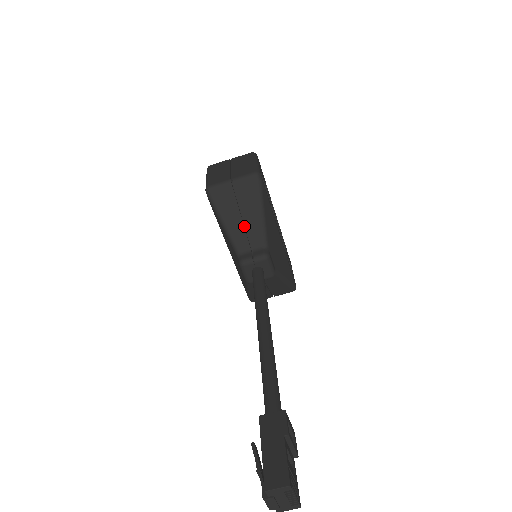
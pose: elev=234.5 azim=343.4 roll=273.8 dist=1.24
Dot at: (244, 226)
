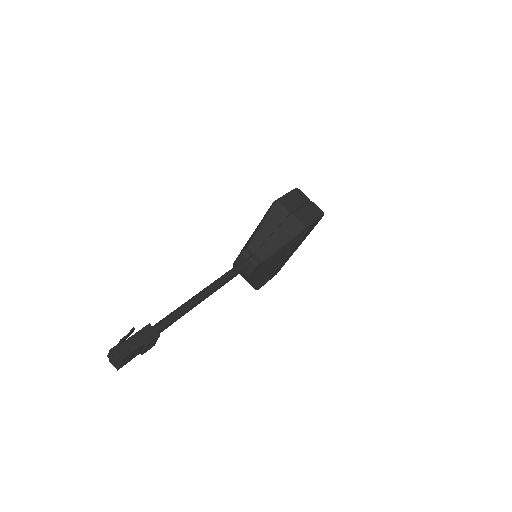
Dot at: (267, 239)
